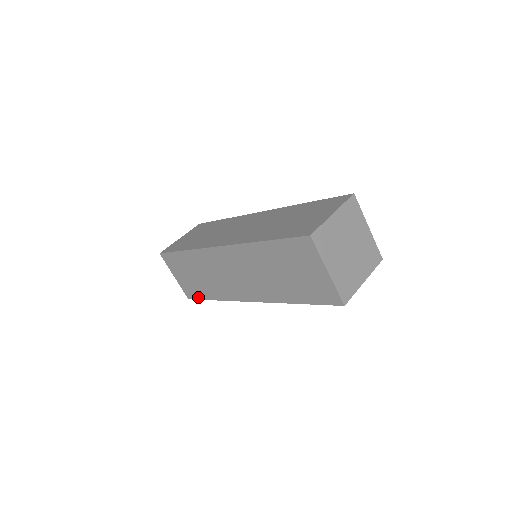
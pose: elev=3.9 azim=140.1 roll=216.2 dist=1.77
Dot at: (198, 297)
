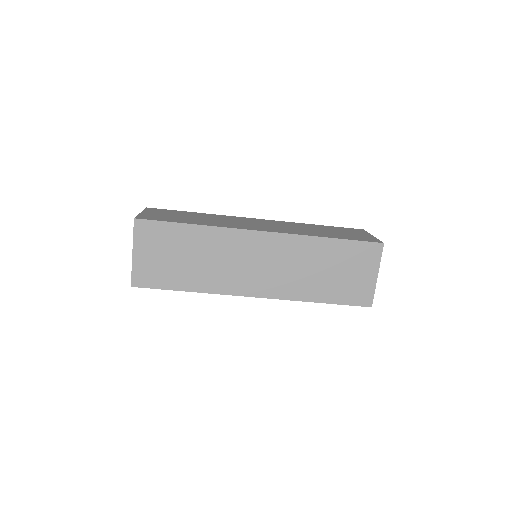
Dot at: (158, 285)
